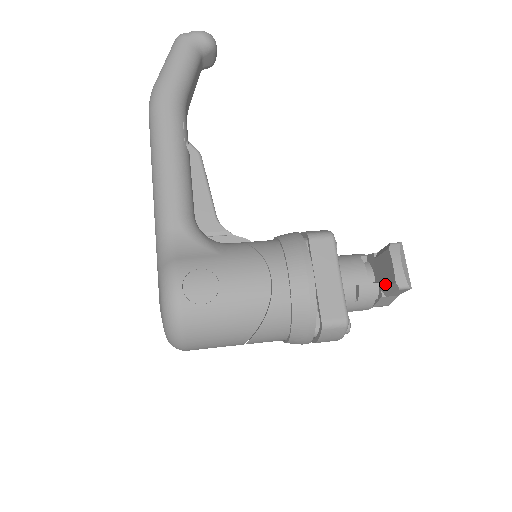
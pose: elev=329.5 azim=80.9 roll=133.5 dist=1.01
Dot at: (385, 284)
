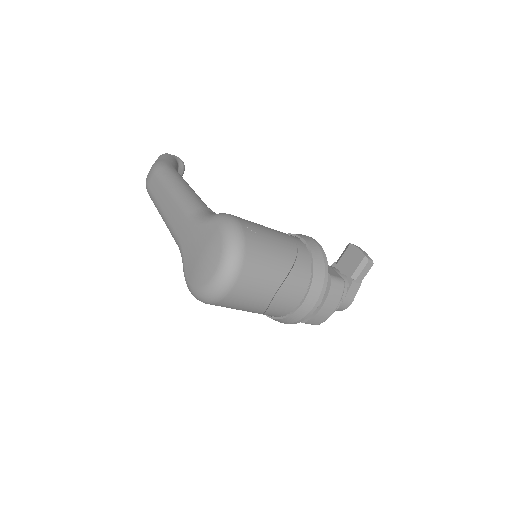
Dot at: (354, 268)
